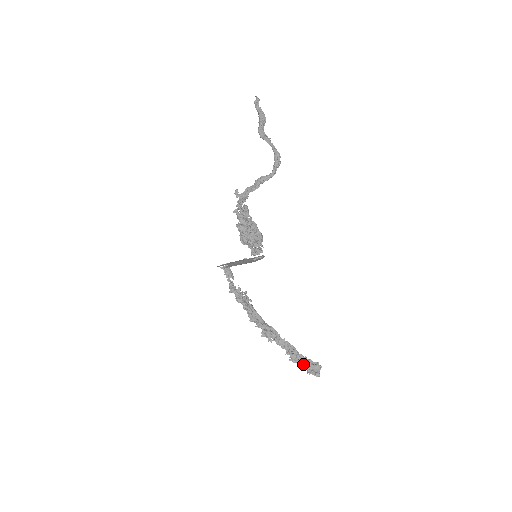
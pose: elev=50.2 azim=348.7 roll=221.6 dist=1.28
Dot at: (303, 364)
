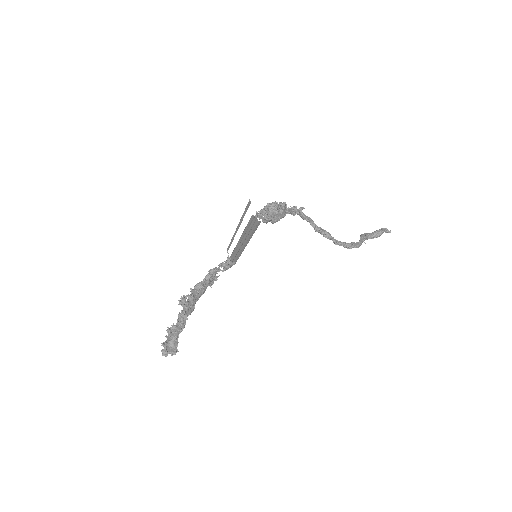
Dot at: (170, 338)
